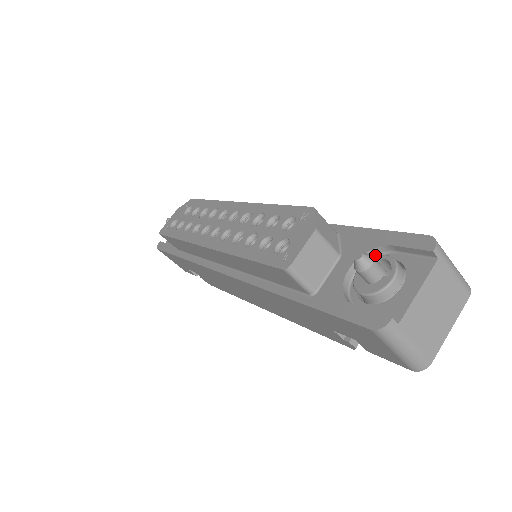
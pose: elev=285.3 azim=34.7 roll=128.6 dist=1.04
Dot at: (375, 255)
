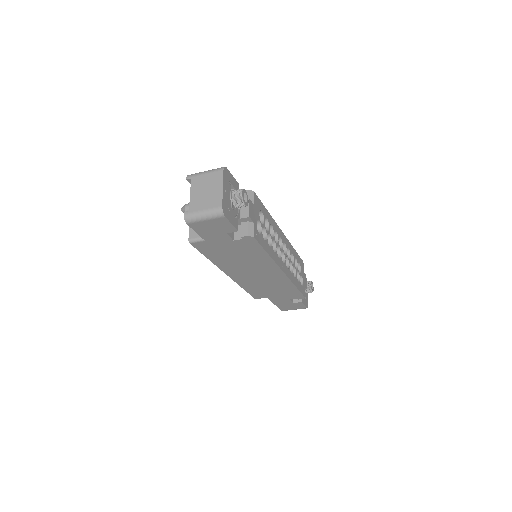
Dot at: occluded
